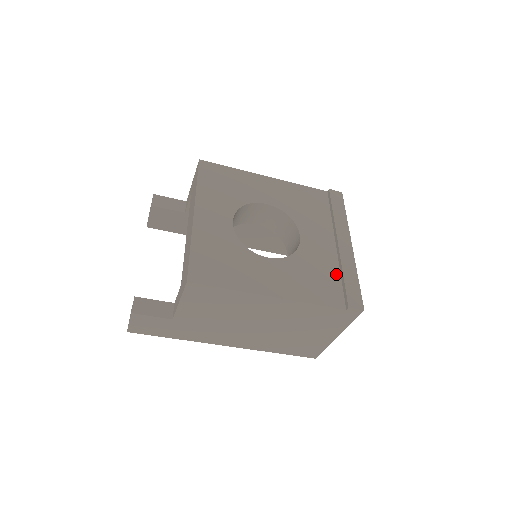
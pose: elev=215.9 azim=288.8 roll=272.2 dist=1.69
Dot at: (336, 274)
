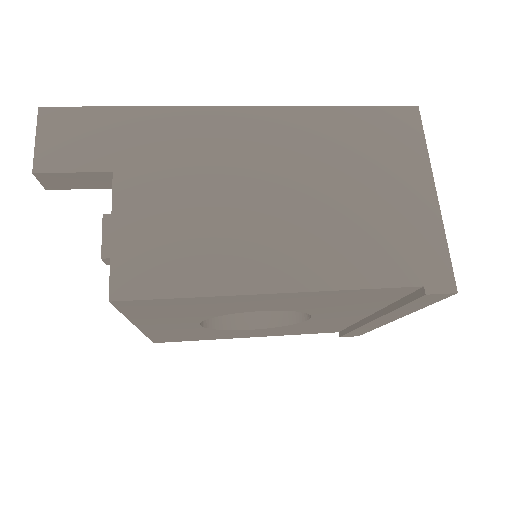
Dot at: (346, 325)
